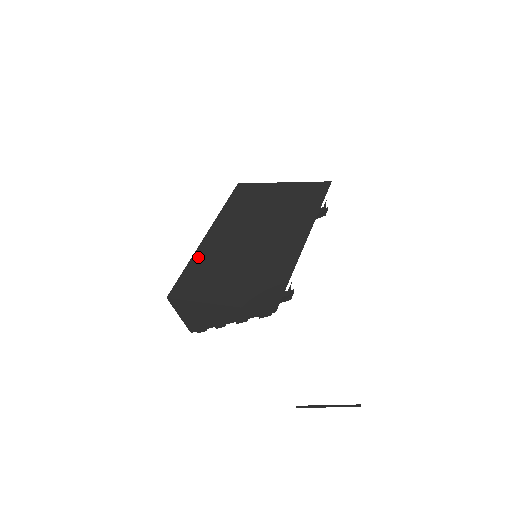
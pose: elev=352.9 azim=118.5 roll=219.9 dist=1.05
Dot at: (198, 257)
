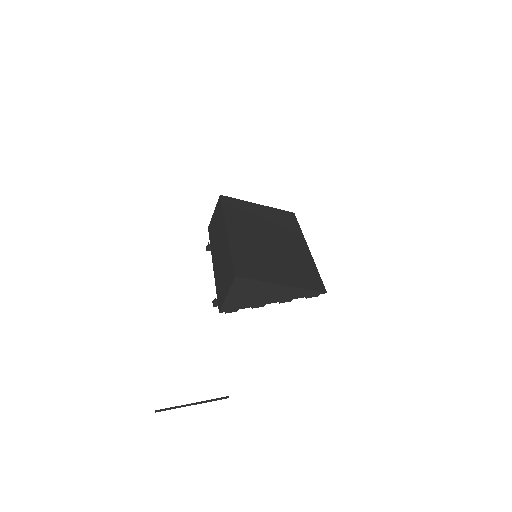
Dot at: (236, 248)
